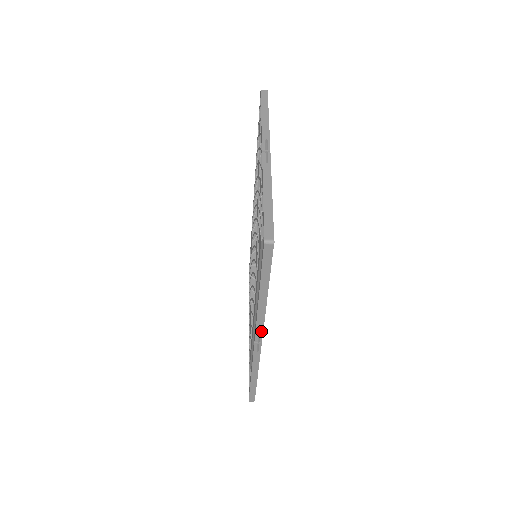
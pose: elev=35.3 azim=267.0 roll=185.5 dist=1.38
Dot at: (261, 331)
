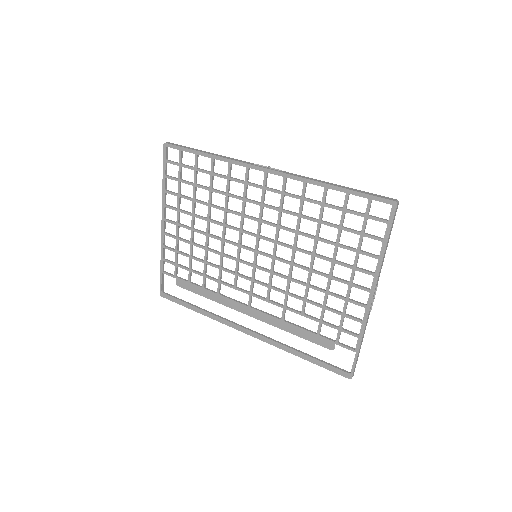
Dot at: (261, 338)
